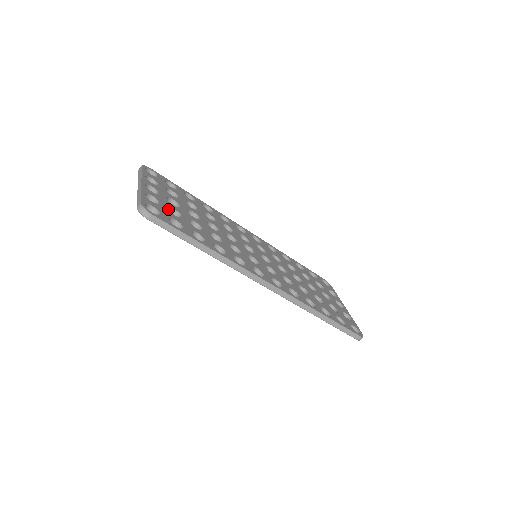
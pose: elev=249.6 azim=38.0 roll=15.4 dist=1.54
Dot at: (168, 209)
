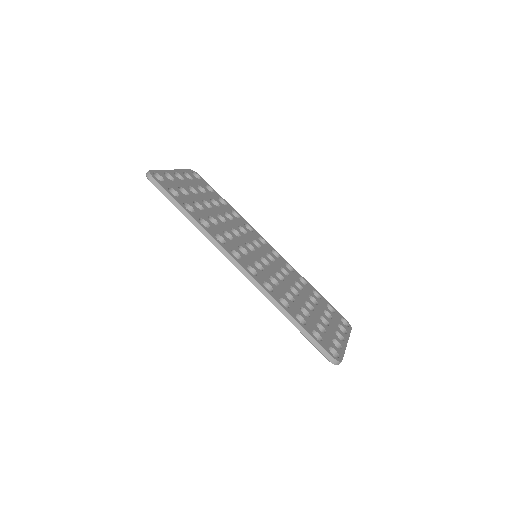
Dot at: (178, 187)
